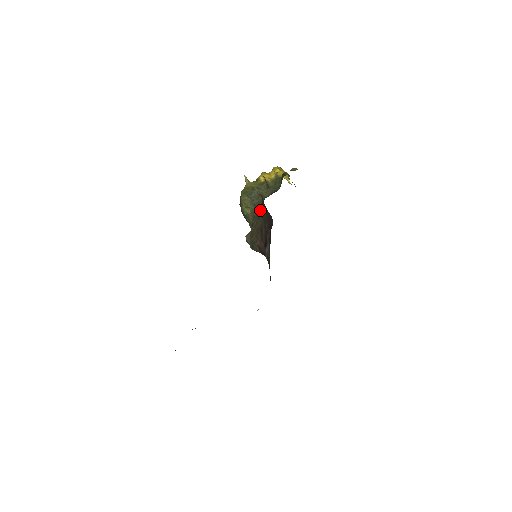
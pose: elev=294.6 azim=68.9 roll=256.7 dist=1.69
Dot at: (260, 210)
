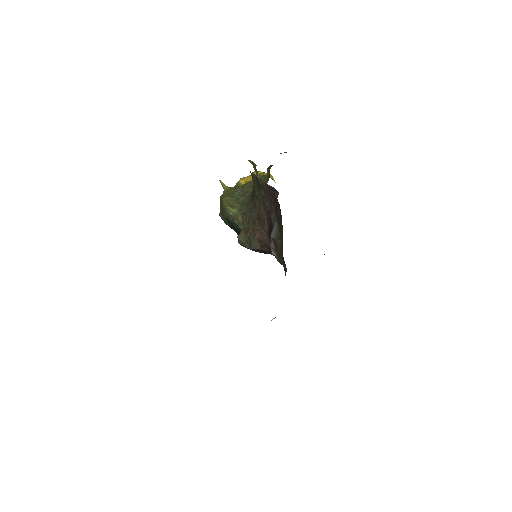
Dot at: (251, 202)
